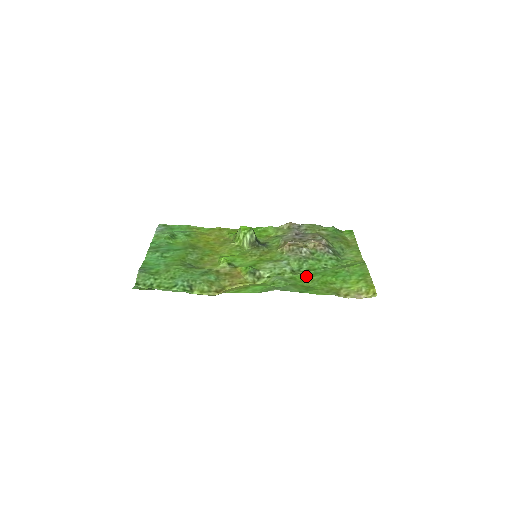
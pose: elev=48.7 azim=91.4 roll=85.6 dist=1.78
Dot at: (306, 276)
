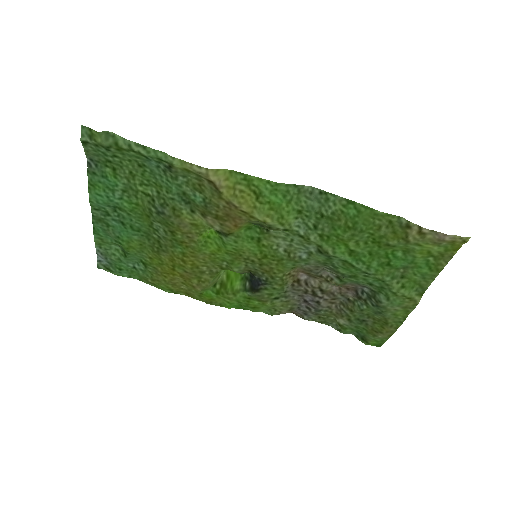
Dot at: (343, 249)
